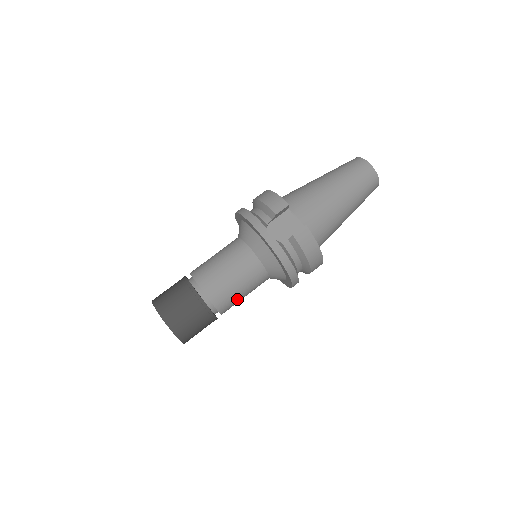
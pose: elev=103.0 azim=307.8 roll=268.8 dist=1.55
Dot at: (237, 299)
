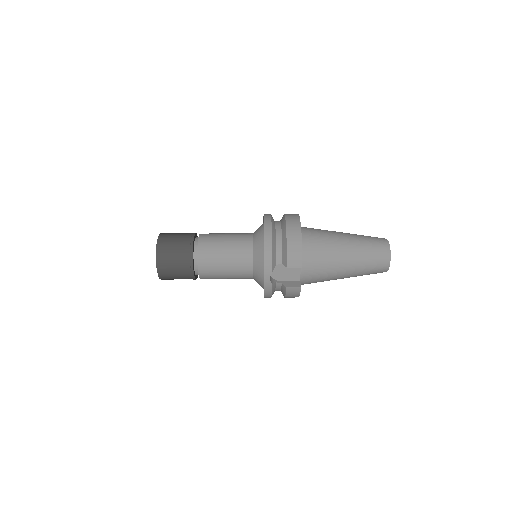
Dot at: occluded
